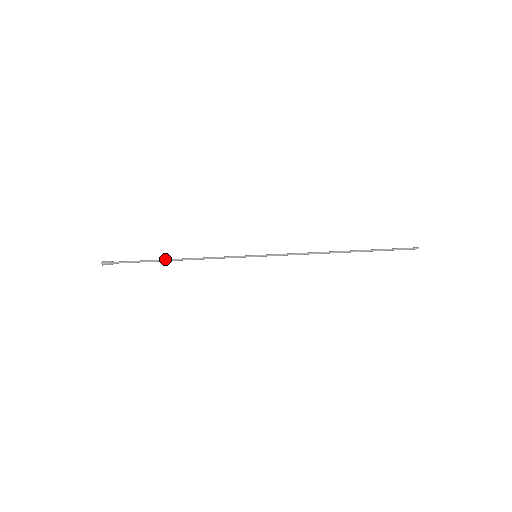
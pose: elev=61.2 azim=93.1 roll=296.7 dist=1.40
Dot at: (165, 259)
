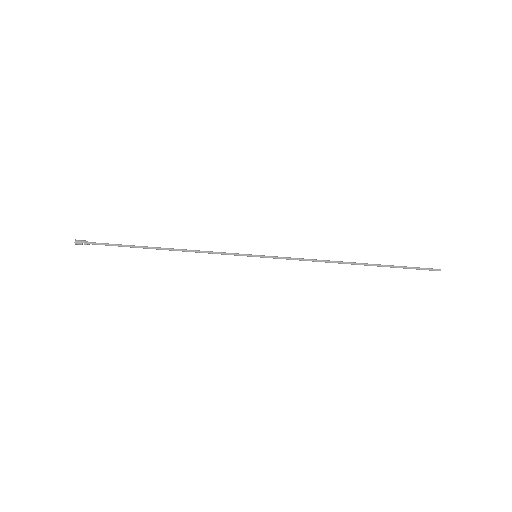
Dot at: occluded
